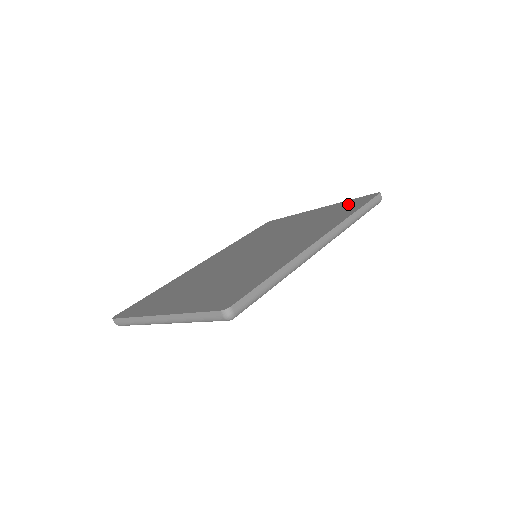
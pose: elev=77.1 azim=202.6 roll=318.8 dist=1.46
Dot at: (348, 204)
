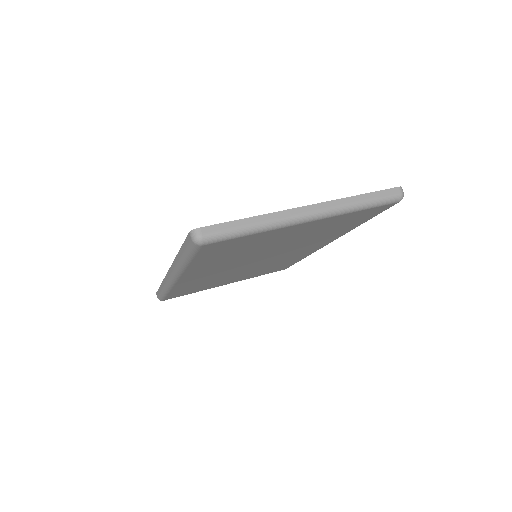
Dot at: occluded
